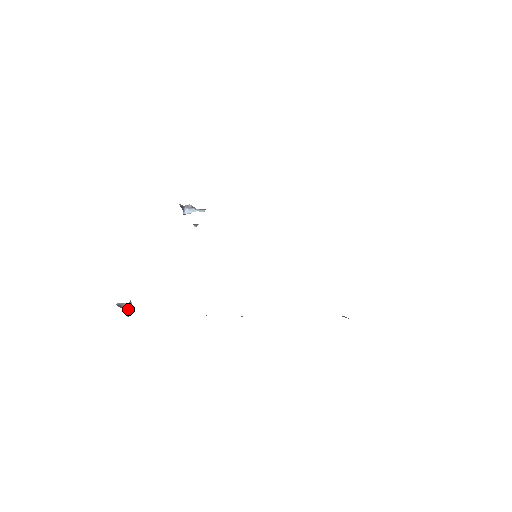
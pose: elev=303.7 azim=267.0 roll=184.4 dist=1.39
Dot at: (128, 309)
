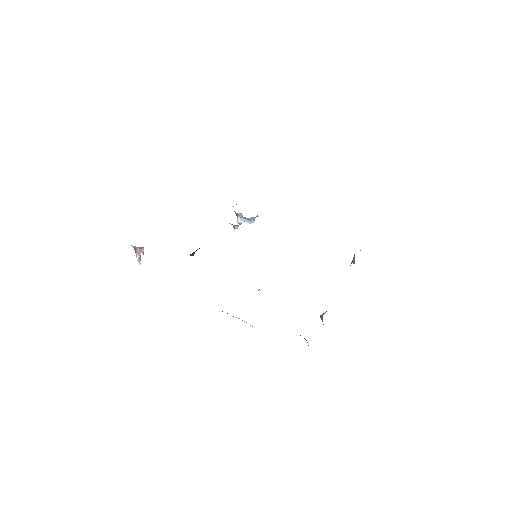
Dot at: (139, 255)
